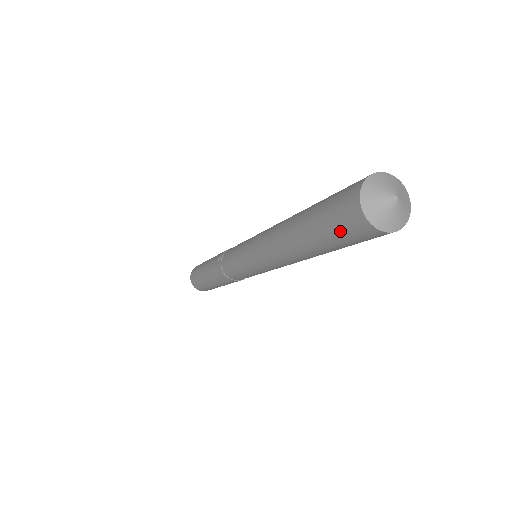
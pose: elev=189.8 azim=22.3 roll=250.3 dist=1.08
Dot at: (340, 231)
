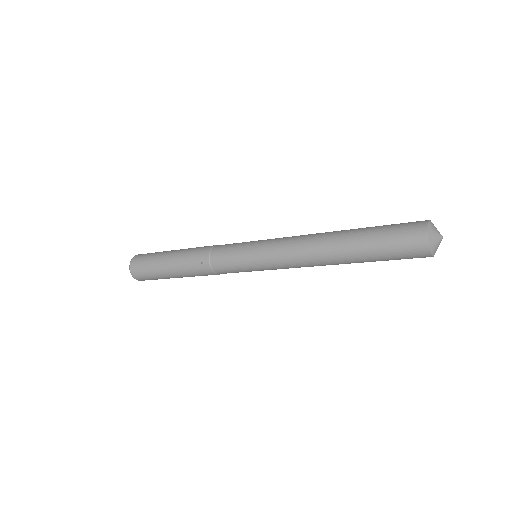
Dot at: (402, 258)
